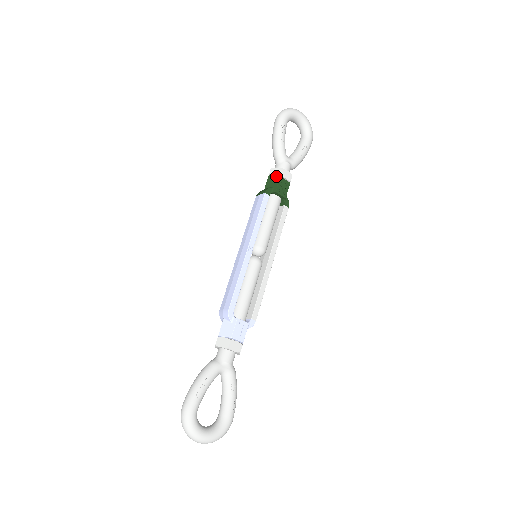
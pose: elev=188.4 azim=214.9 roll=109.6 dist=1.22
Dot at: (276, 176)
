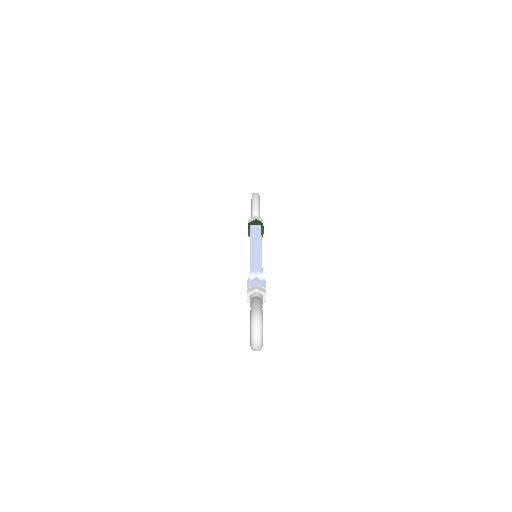
Dot at: (261, 221)
